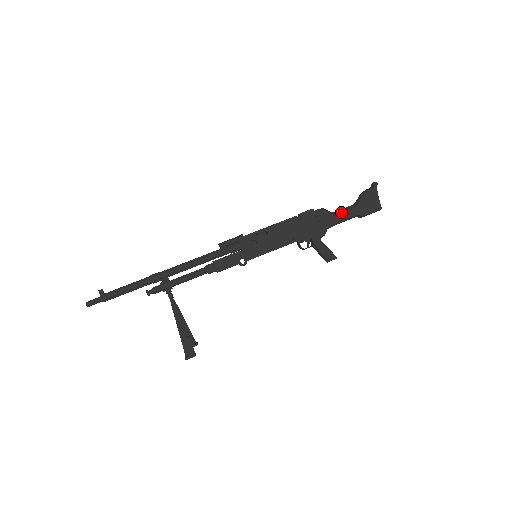
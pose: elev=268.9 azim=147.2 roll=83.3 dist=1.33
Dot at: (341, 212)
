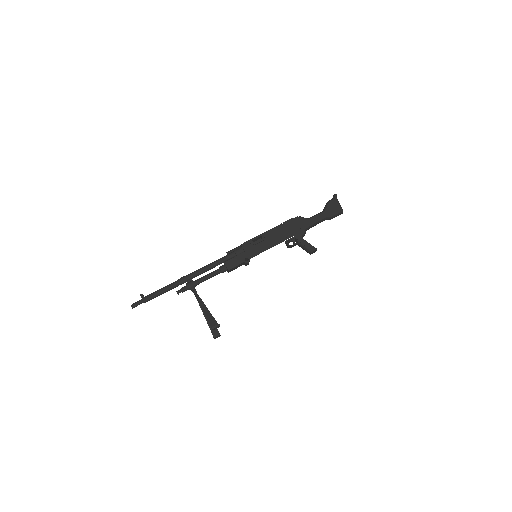
Dot at: (314, 217)
